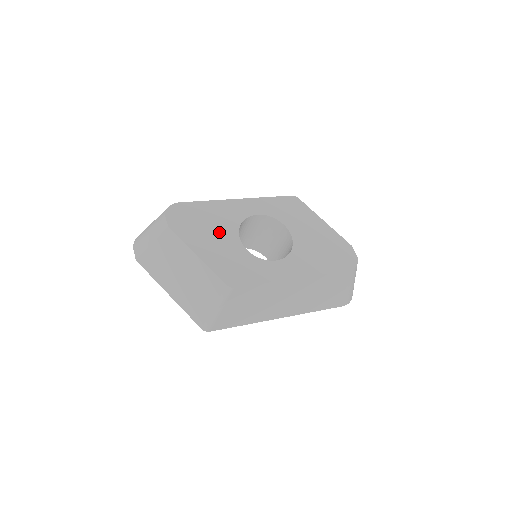
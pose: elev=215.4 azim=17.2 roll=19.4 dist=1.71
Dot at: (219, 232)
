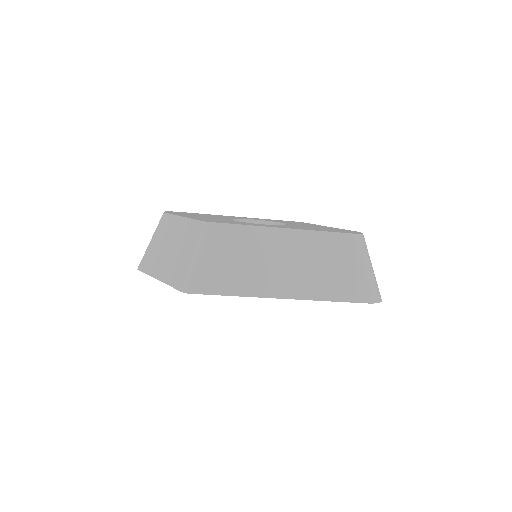
Dot at: (211, 217)
